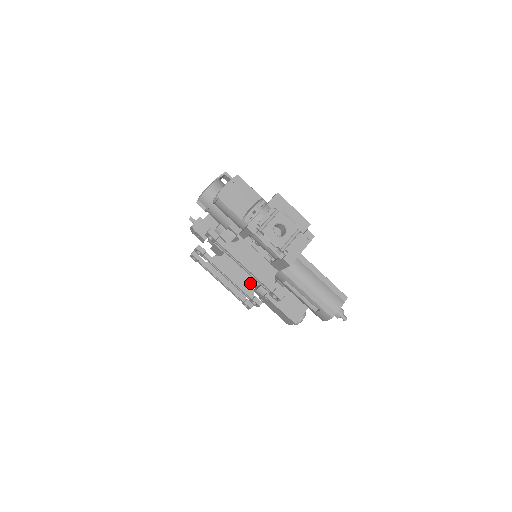
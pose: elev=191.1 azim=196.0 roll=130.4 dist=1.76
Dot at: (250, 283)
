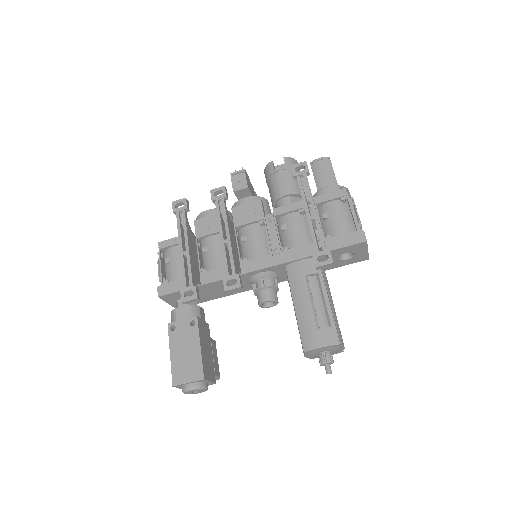
Dot at: (238, 265)
